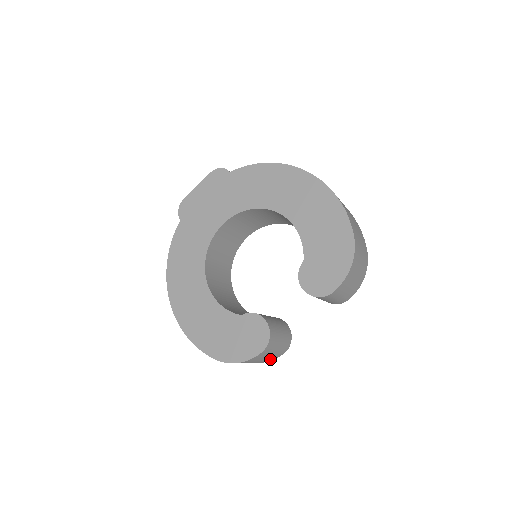
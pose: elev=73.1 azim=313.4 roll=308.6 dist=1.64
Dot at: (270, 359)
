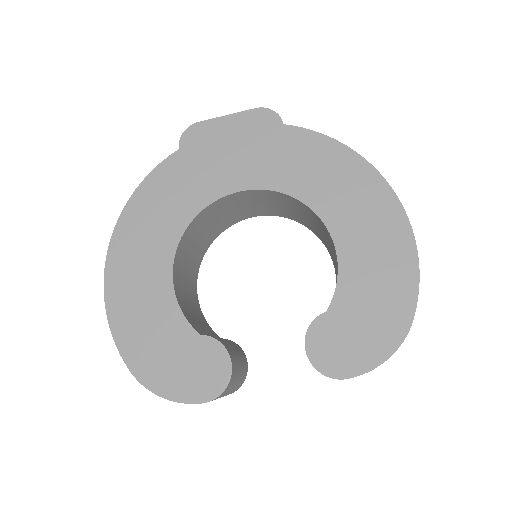
Dot at: occluded
